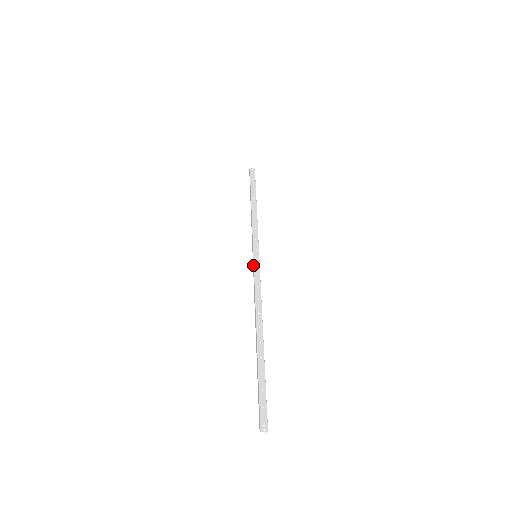
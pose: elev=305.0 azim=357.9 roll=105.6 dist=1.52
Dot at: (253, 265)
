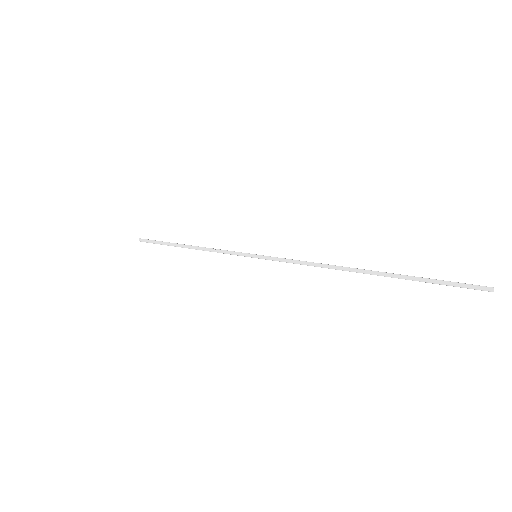
Dot at: (267, 257)
